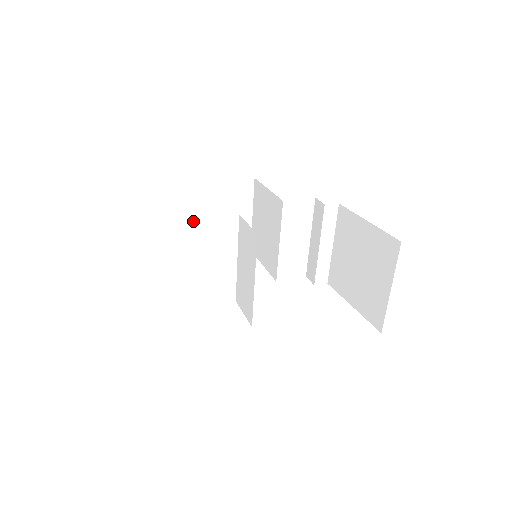
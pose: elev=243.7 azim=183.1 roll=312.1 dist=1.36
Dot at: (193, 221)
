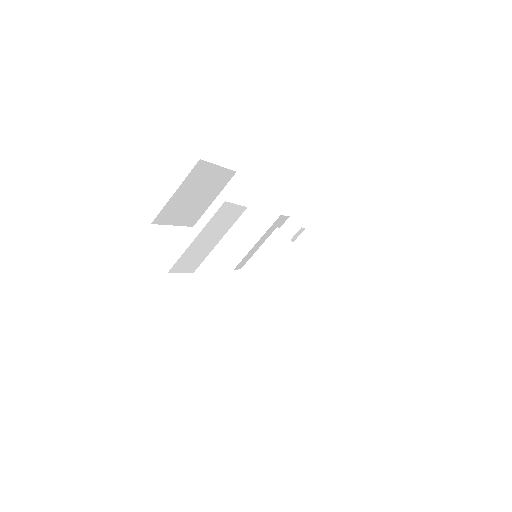
Dot at: (238, 217)
